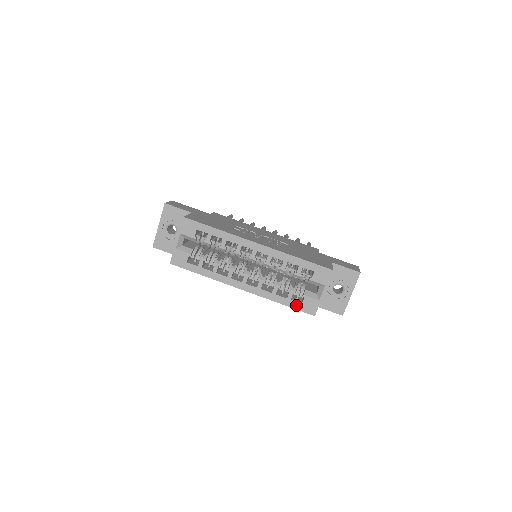
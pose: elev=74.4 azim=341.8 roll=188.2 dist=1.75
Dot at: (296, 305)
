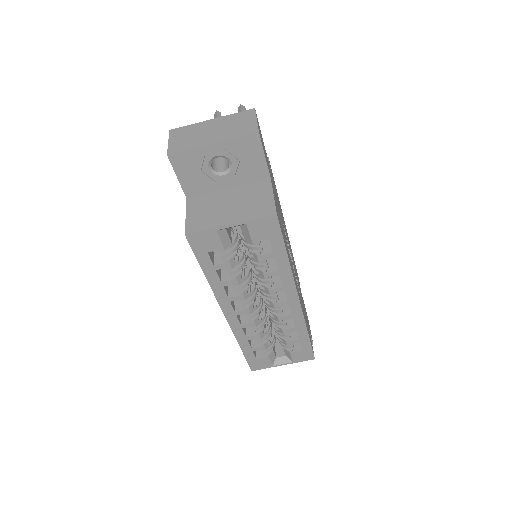
Dot at: (251, 357)
